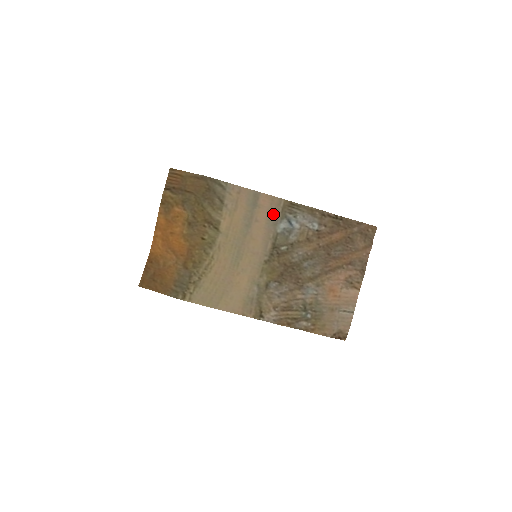
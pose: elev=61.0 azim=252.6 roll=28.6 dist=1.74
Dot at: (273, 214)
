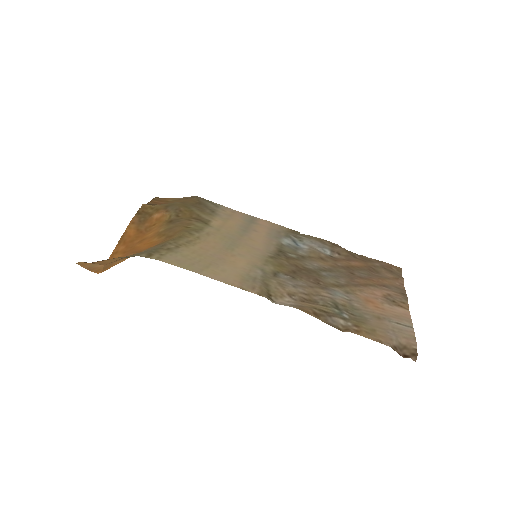
Dot at: (274, 232)
